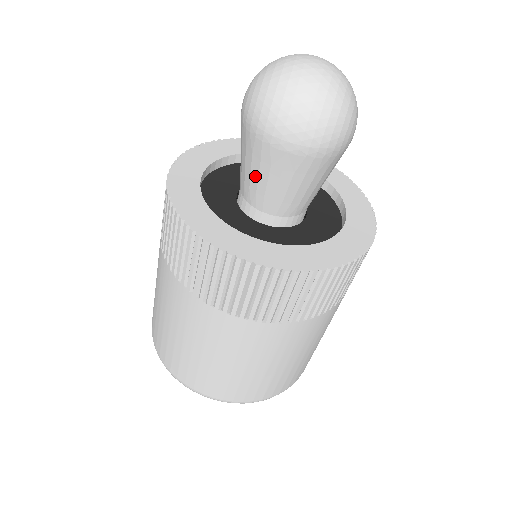
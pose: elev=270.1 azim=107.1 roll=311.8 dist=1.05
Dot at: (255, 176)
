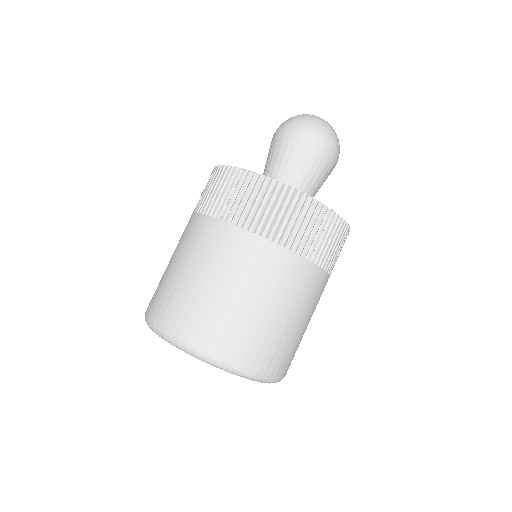
Dot at: (269, 165)
